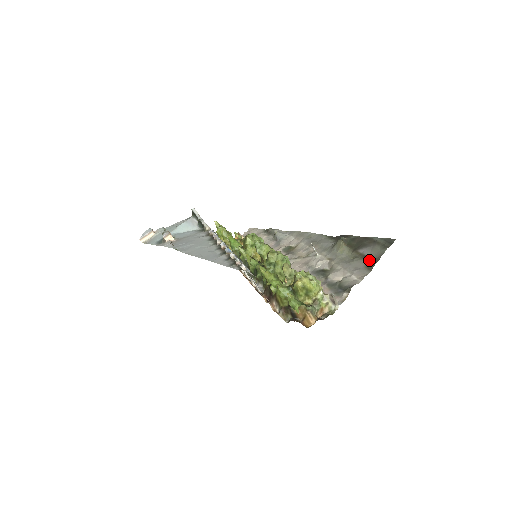
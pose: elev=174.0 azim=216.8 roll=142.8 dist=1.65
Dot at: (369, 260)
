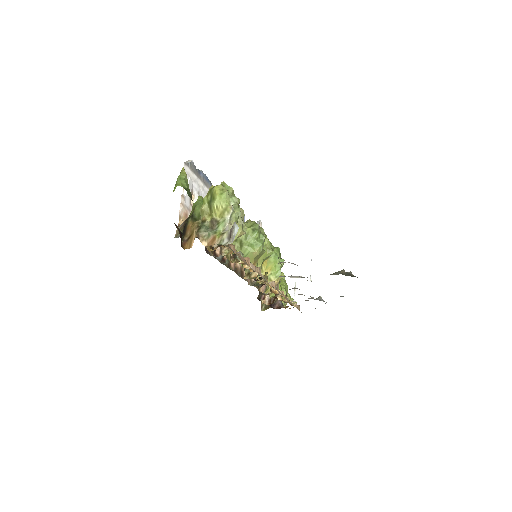
Dot at: occluded
